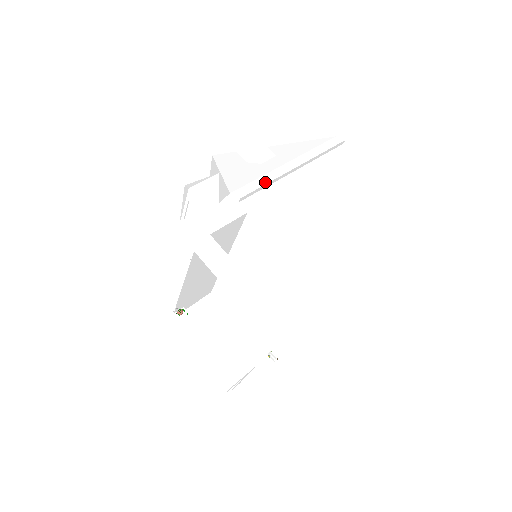
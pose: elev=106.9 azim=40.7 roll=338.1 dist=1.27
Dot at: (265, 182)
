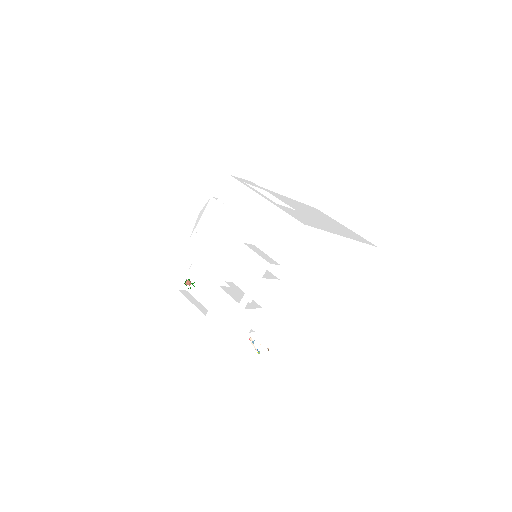
Dot at: (274, 188)
